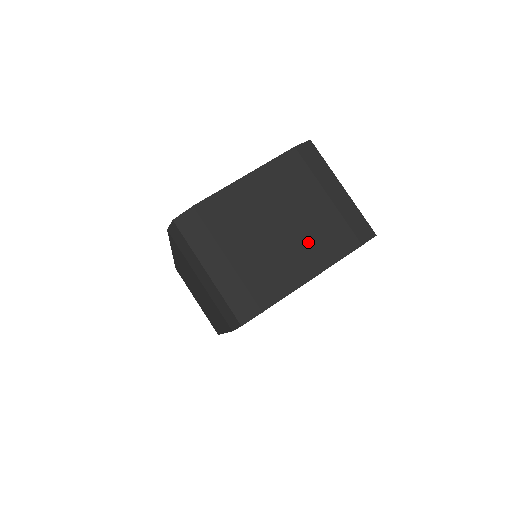
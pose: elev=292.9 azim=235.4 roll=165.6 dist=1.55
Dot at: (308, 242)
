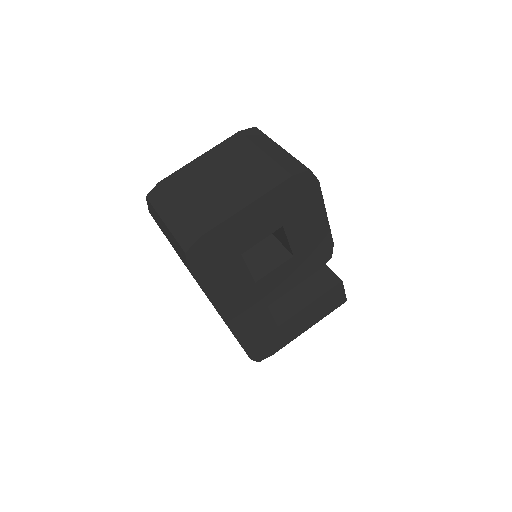
Dot at: (244, 184)
